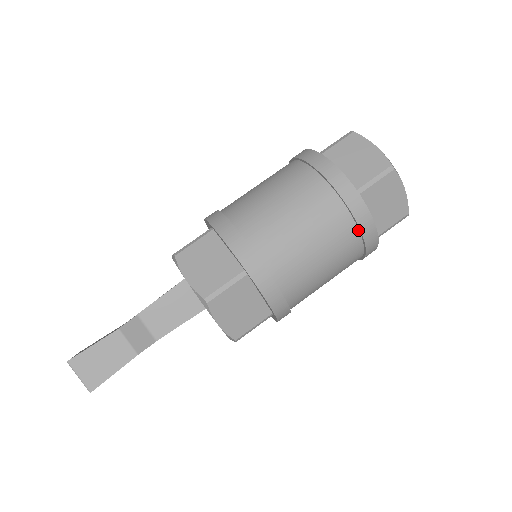
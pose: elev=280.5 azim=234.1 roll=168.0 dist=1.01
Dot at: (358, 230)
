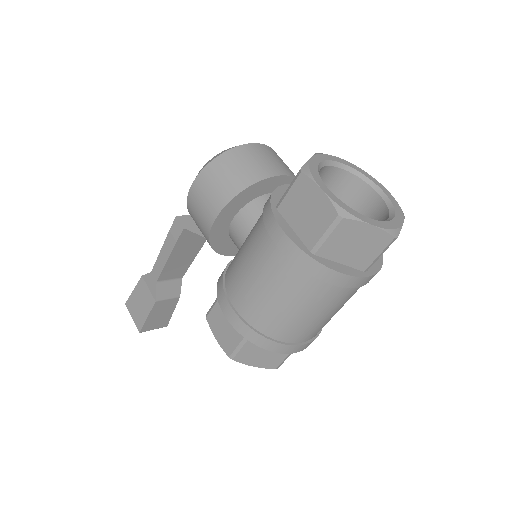
Dot at: occluded
